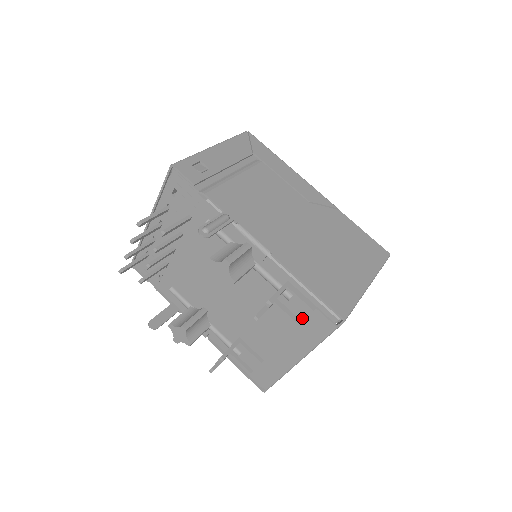
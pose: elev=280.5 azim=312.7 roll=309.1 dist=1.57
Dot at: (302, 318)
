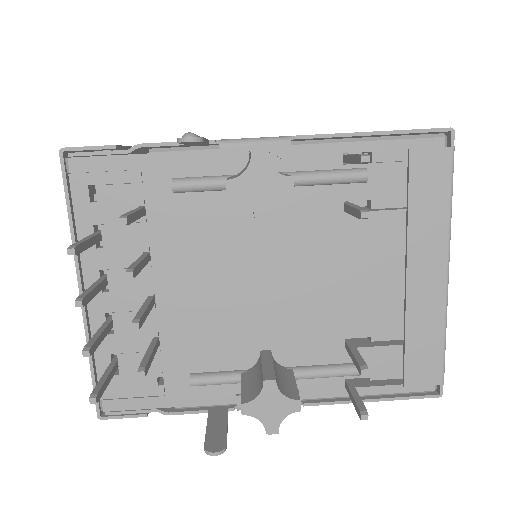
Dot at: (402, 192)
